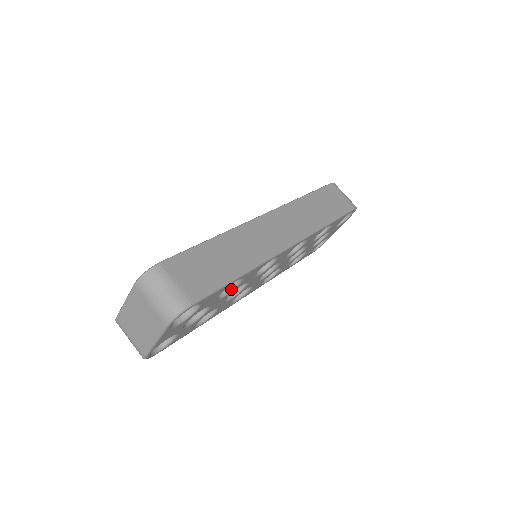
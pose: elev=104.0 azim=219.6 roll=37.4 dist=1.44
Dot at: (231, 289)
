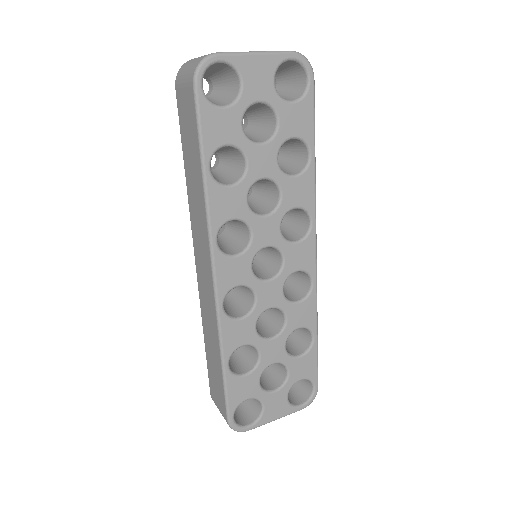
Dot at: (283, 171)
